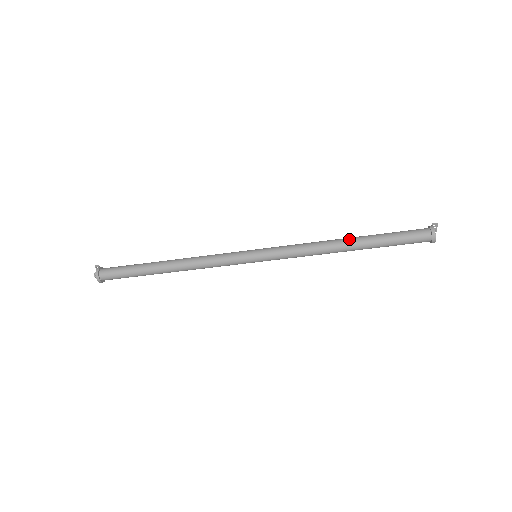
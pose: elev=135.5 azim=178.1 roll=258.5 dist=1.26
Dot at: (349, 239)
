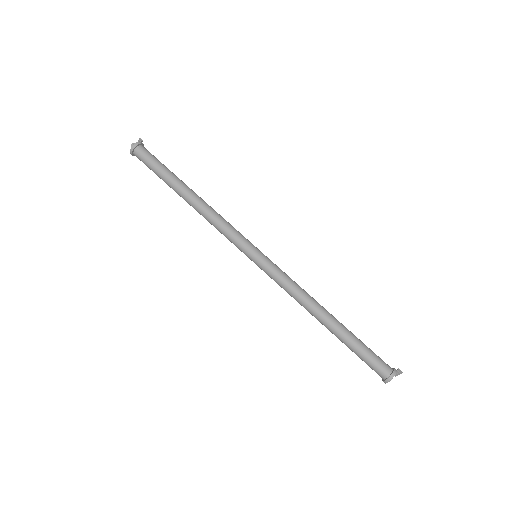
Dot at: (331, 316)
